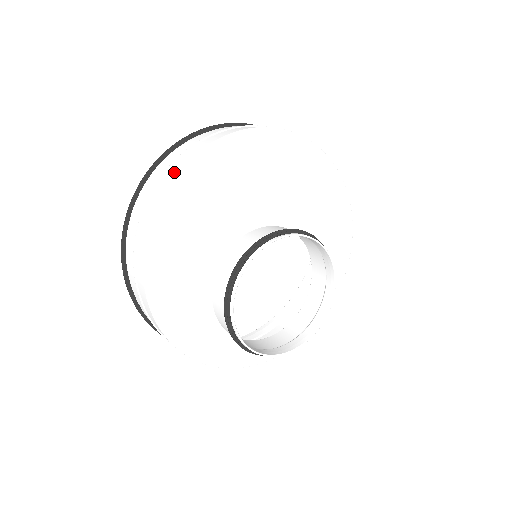
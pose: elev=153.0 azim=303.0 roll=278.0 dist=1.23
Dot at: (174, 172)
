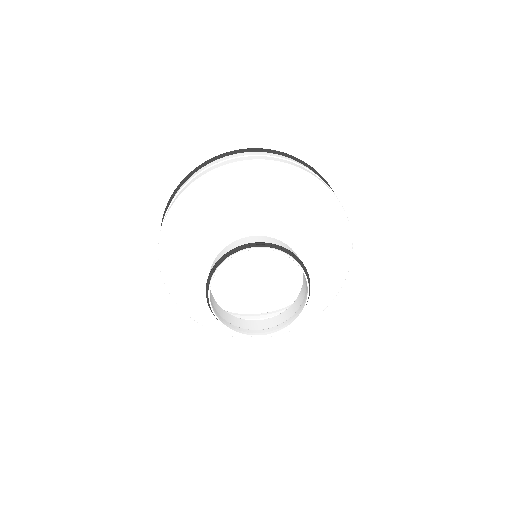
Dot at: (190, 183)
